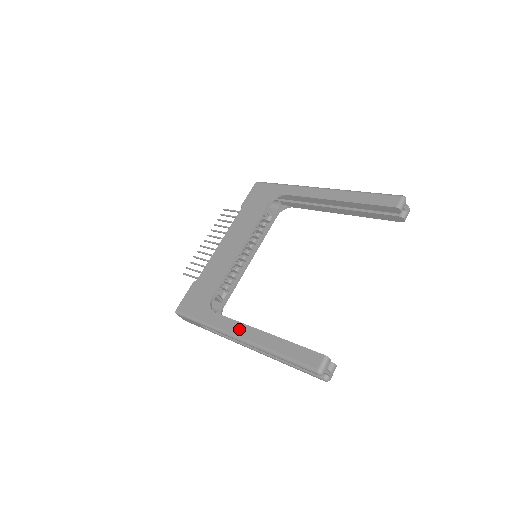
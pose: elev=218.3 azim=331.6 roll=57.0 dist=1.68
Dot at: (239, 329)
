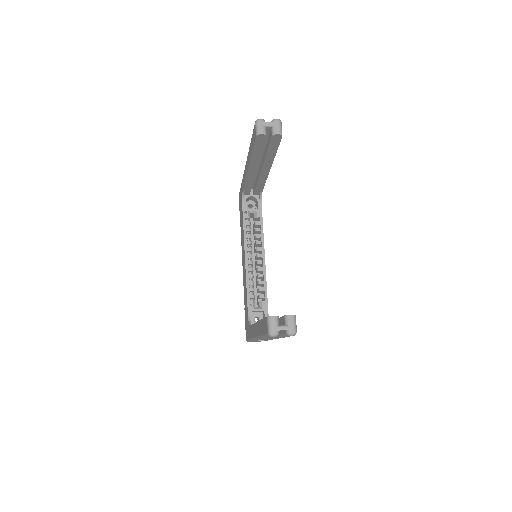
Dot at: (254, 331)
